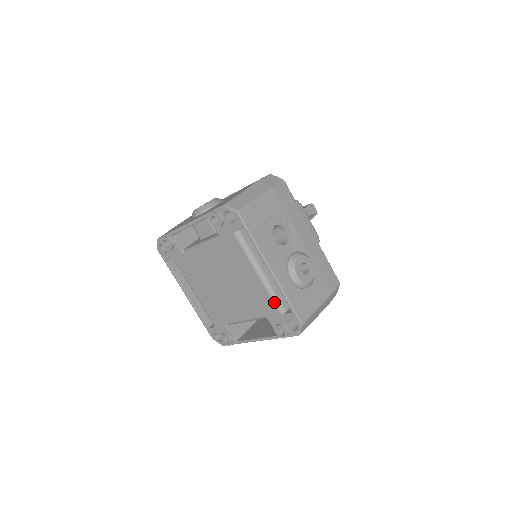
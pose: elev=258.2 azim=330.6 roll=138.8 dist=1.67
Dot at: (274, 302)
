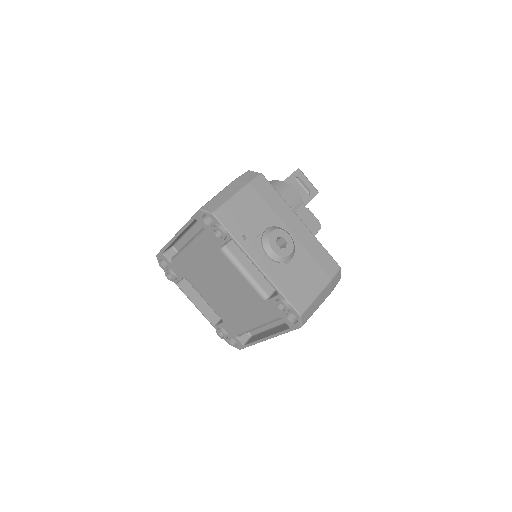
Dot at: (241, 333)
